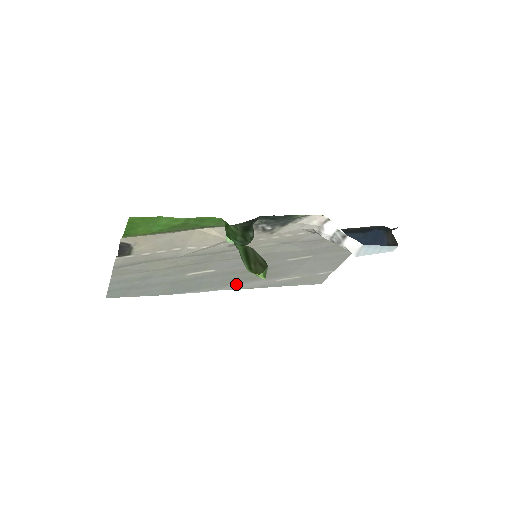
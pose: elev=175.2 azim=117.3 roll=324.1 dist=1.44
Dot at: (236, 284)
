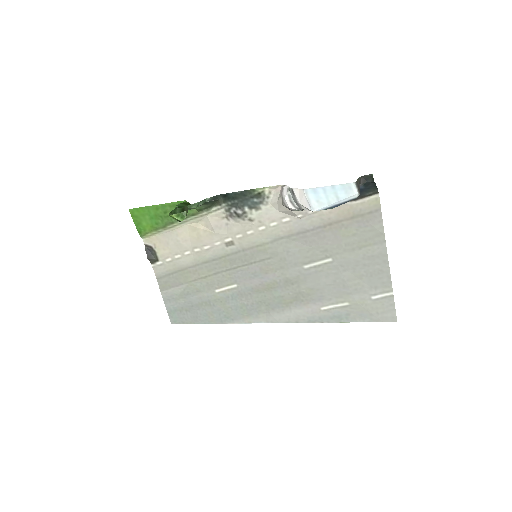
Dot at: (275, 312)
